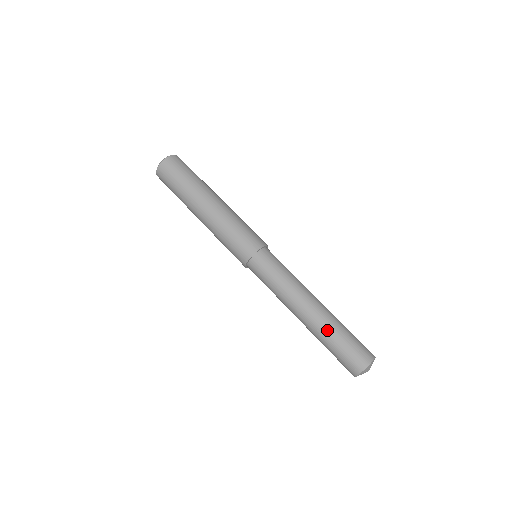
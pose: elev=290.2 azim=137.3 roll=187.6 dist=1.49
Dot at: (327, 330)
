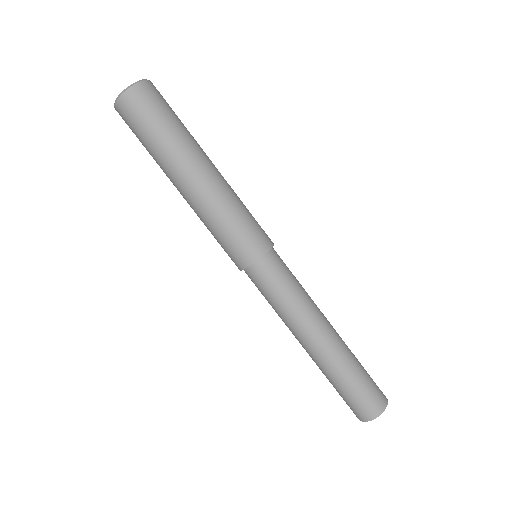
Dot at: (323, 373)
